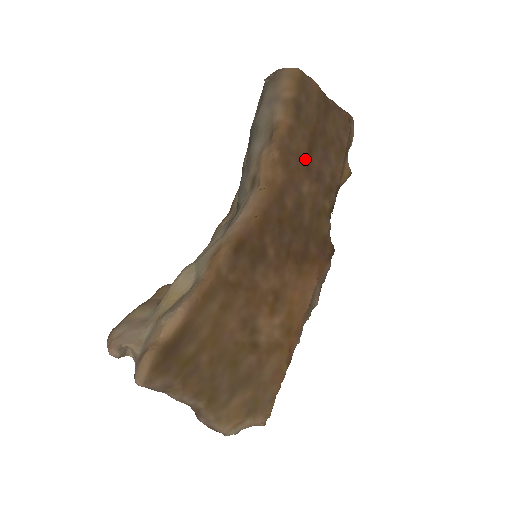
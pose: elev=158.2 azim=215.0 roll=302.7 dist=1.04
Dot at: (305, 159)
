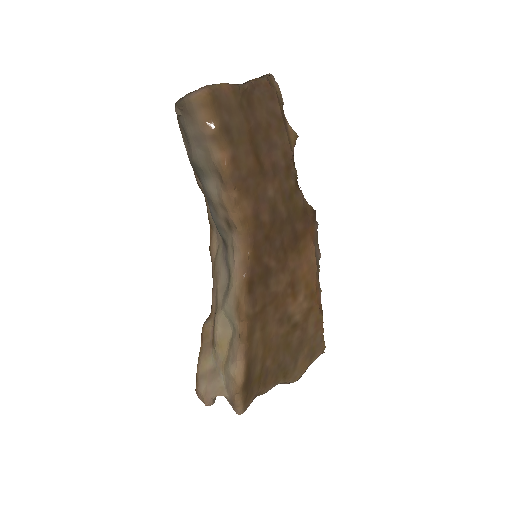
Dot at: (258, 170)
